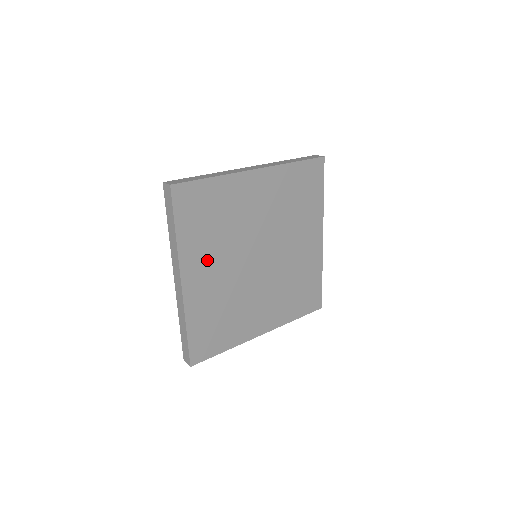
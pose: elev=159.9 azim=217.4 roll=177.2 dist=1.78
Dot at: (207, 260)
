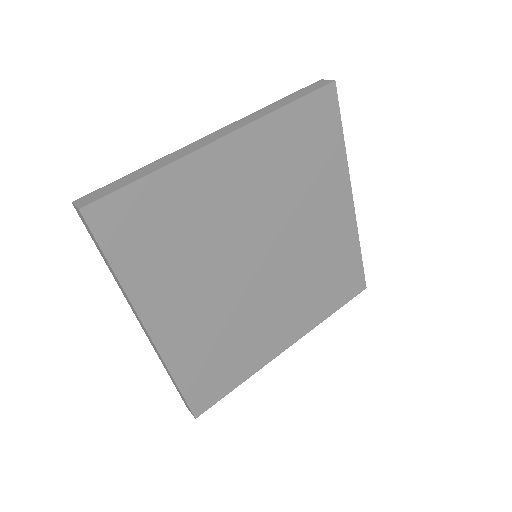
Dot at: (179, 290)
